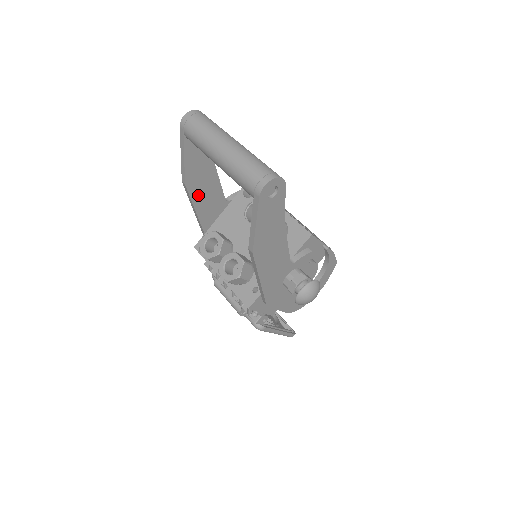
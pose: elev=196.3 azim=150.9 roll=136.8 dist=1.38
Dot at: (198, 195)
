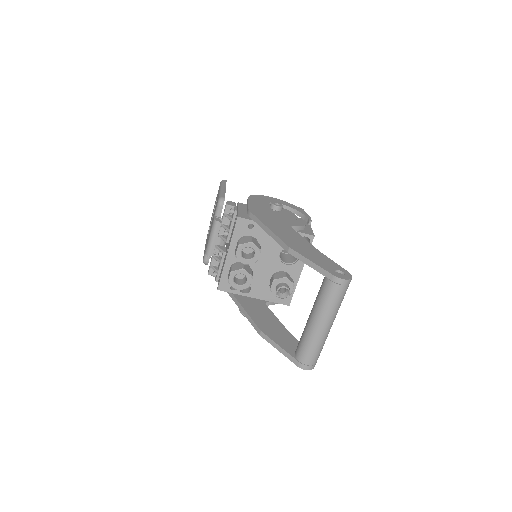
Dot at: occluded
